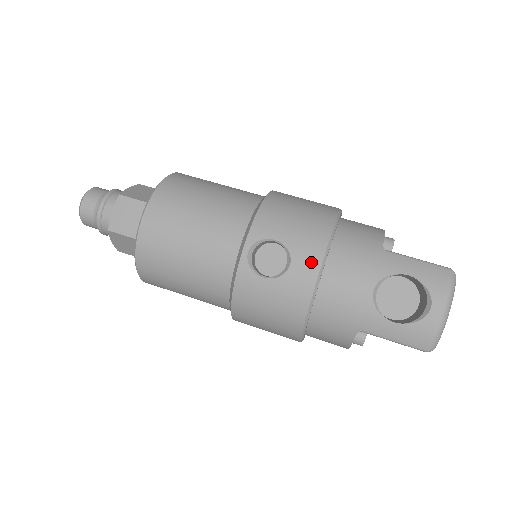
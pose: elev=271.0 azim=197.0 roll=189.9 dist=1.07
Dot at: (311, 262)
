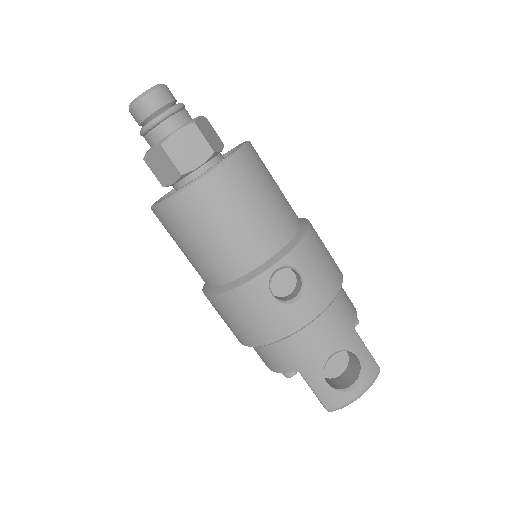
Dot at: (313, 309)
